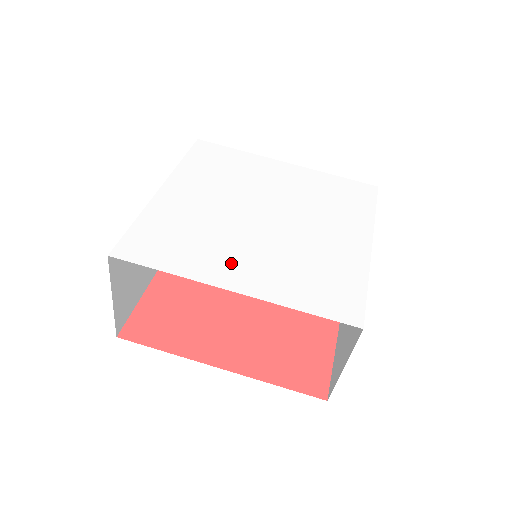
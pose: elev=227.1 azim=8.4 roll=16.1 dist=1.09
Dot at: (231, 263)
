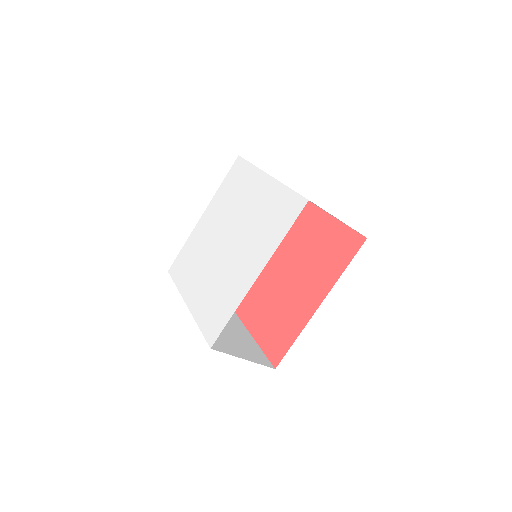
Dot at: (195, 283)
